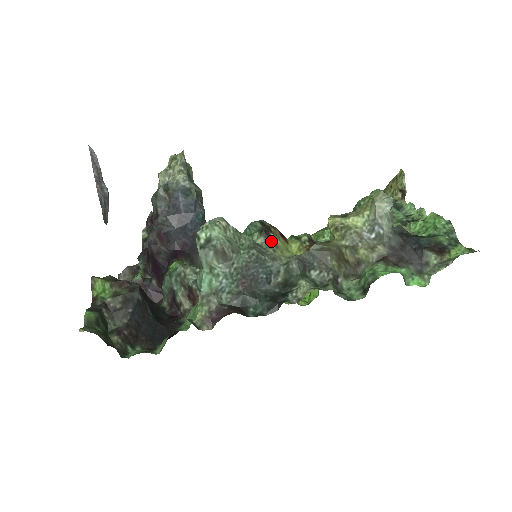
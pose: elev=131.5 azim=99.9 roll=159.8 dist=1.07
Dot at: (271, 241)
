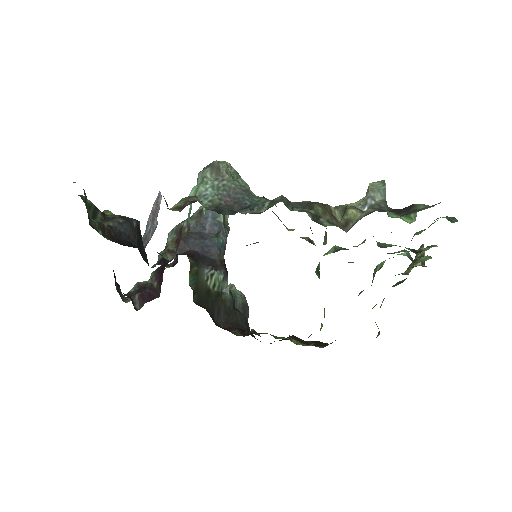
Dot at: occluded
